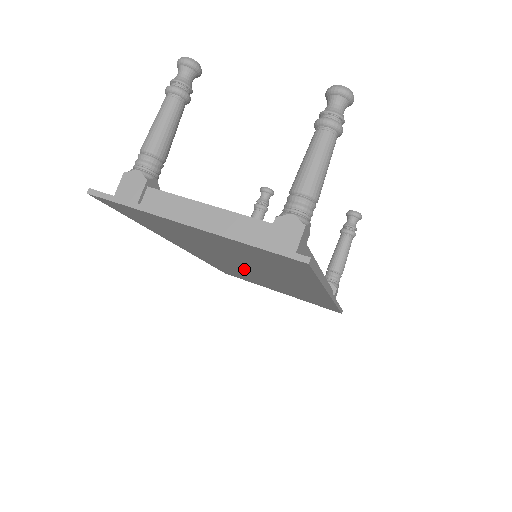
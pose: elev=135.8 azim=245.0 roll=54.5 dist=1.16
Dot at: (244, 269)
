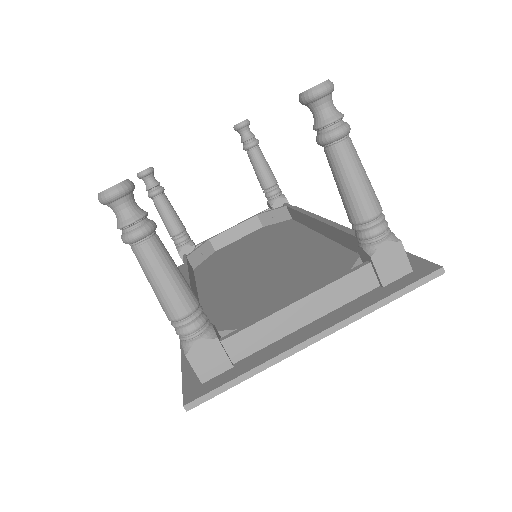
Dot at: occluded
